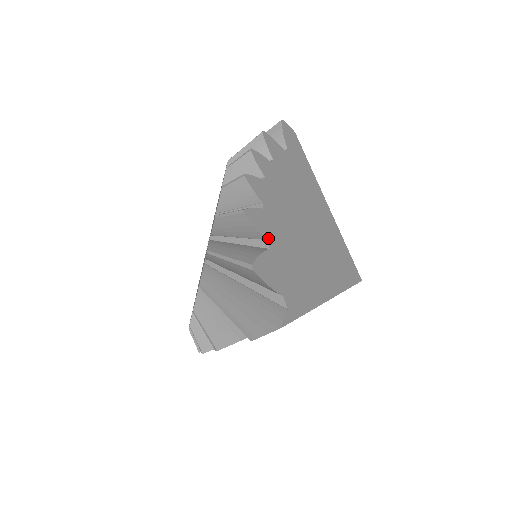
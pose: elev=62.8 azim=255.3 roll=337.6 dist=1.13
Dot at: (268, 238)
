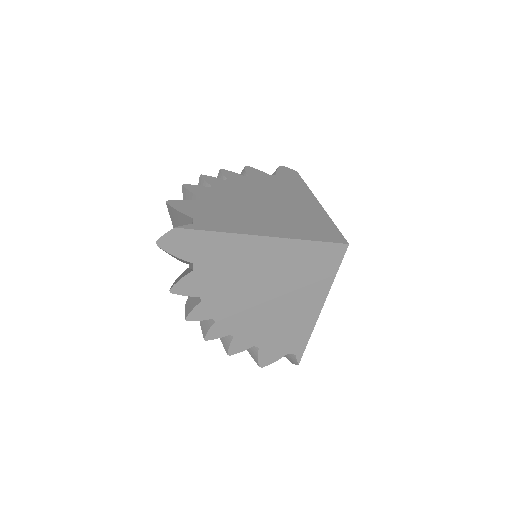
Dot at: (253, 345)
